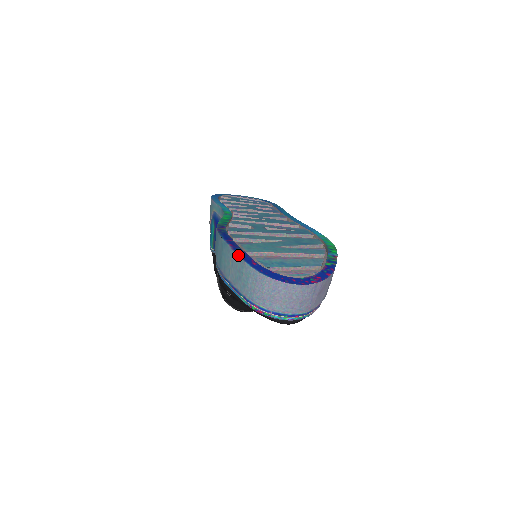
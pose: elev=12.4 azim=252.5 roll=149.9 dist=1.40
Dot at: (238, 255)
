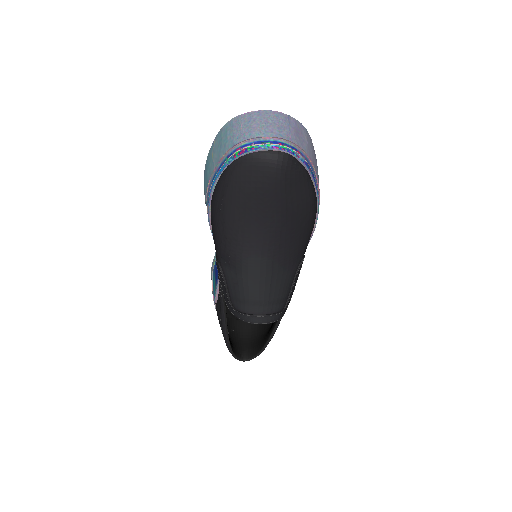
Dot at: (216, 135)
